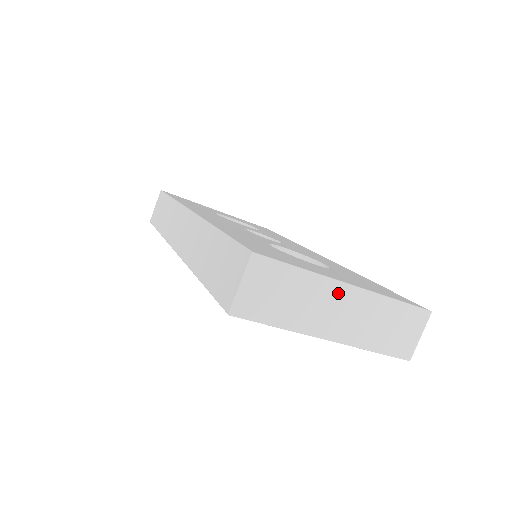
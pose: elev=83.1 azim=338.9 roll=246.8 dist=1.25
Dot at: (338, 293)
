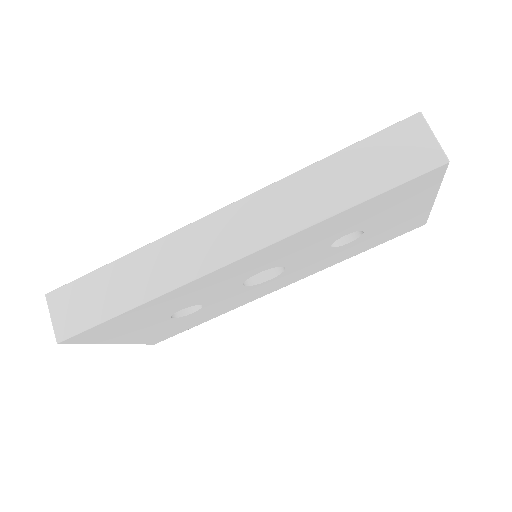
Dot at: occluded
